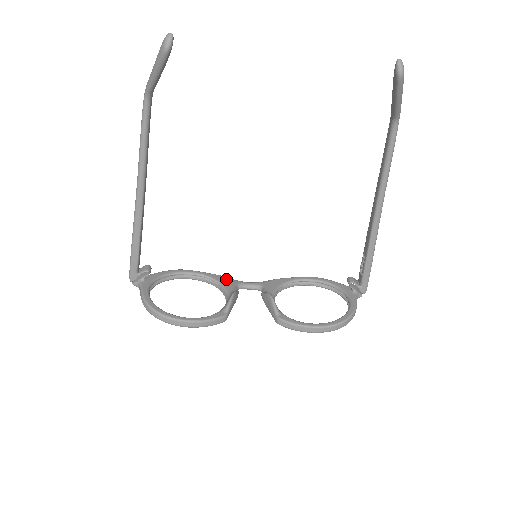
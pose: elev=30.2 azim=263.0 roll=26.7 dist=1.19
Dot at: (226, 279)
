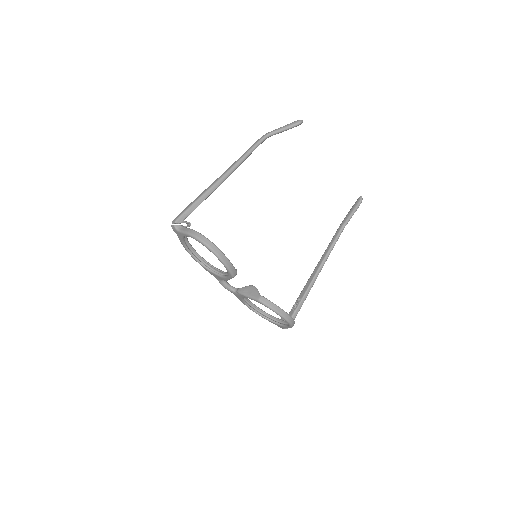
Dot at: occluded
